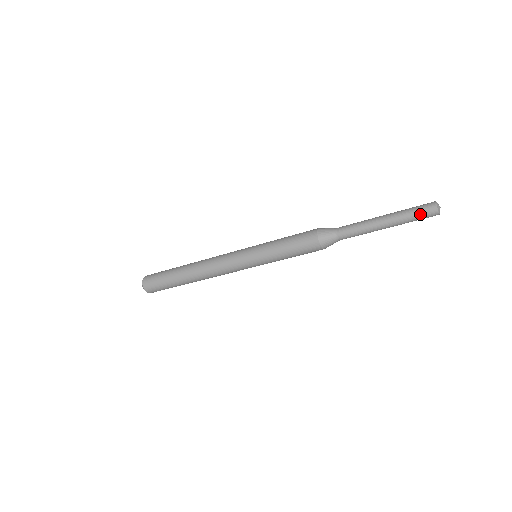
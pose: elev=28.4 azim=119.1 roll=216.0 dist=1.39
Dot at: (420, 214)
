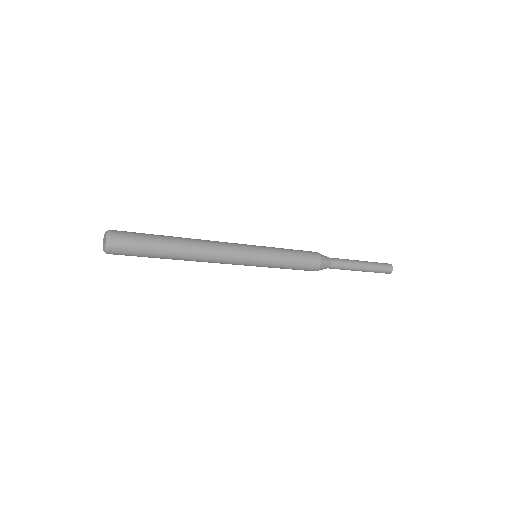
Dot at: (384, 267)
